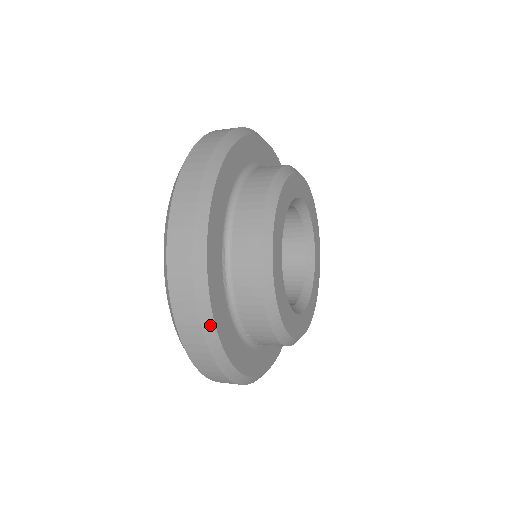
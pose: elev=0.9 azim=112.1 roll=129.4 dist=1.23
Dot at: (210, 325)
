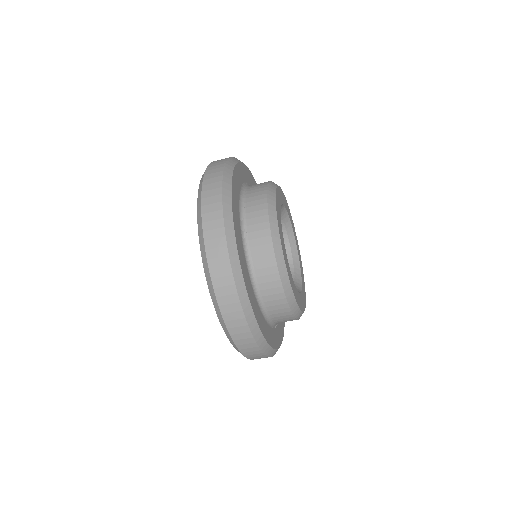
Dot at: (234, 161)
